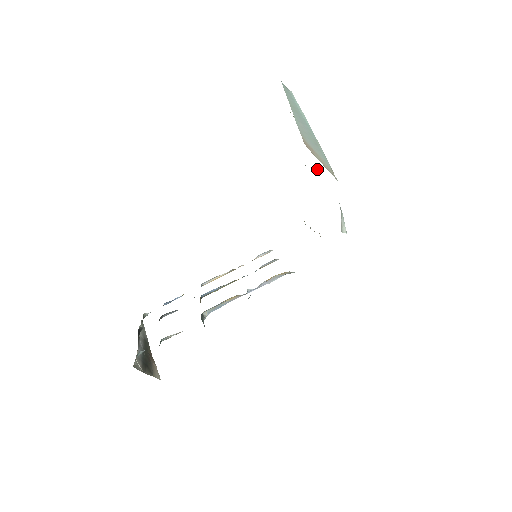
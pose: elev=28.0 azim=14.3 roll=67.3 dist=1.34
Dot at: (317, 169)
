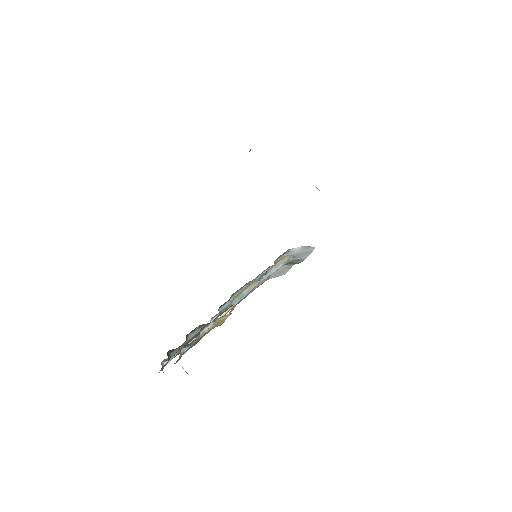
Dot at: occluded
